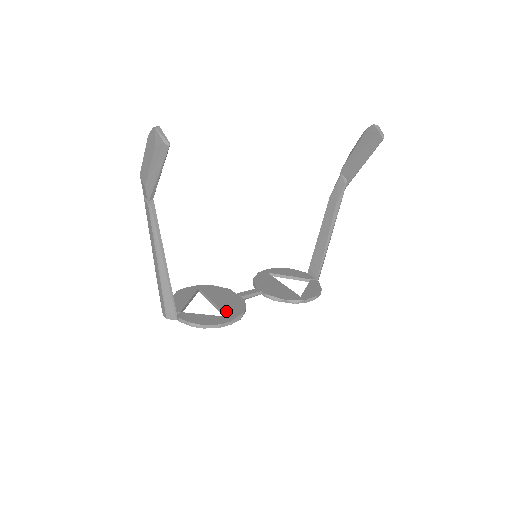
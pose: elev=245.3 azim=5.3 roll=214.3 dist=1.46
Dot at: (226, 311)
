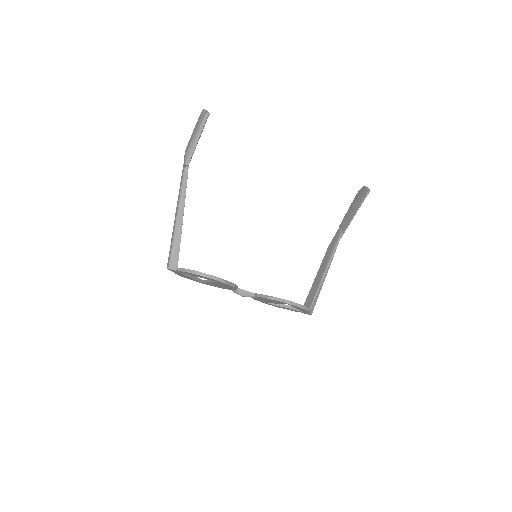
Dot at: occluded
